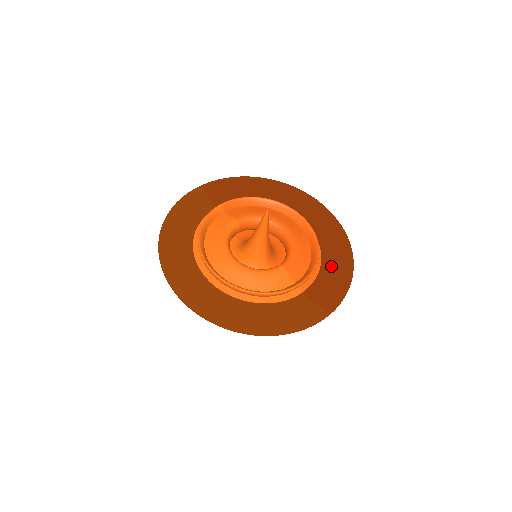
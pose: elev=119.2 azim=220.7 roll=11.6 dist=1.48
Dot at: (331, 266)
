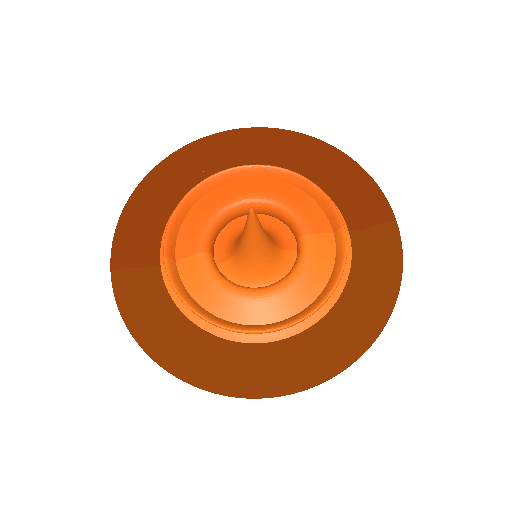
Dot at: (326, 176)
